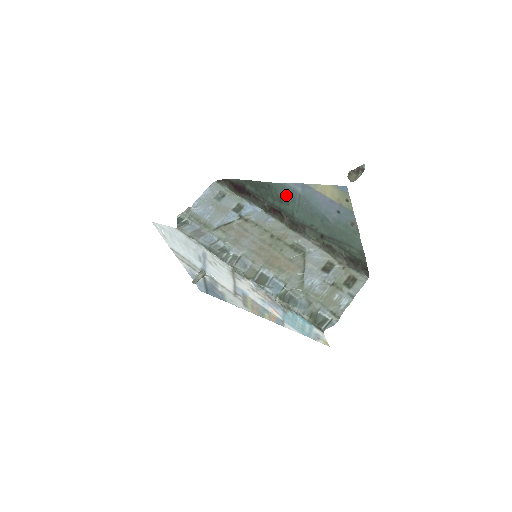
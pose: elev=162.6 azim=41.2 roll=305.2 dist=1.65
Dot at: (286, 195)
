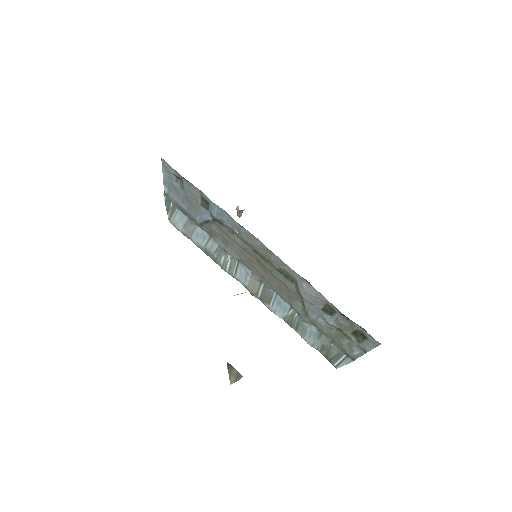
Dot at: occluded
